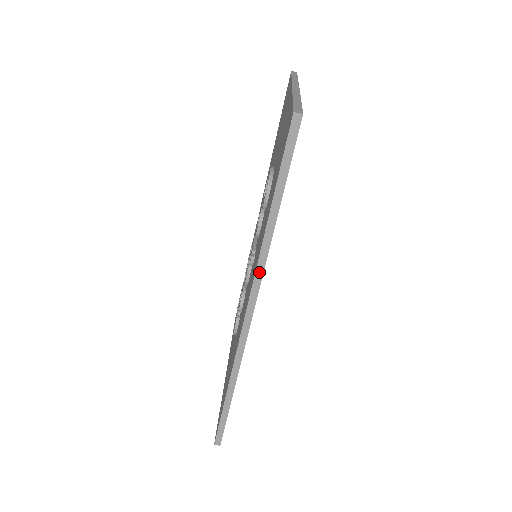
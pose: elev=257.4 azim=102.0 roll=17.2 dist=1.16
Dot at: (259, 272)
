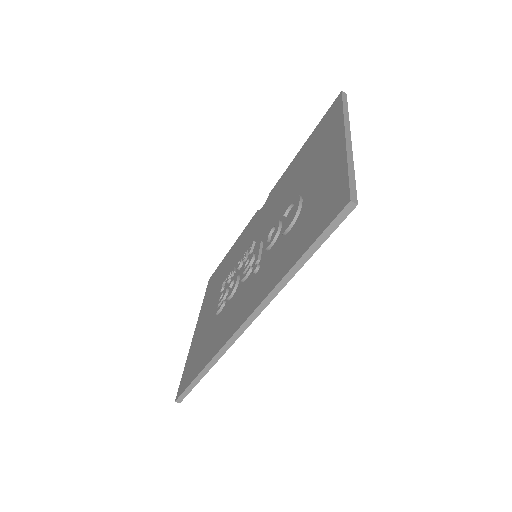
Dot at: (267, 301)
